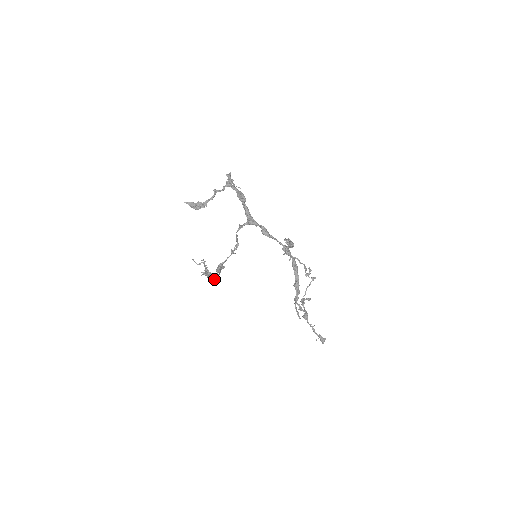
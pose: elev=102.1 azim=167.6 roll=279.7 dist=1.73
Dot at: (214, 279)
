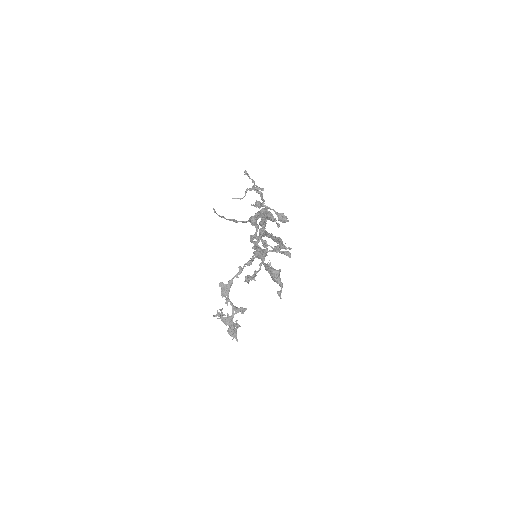
Dot at: (234, 331)
